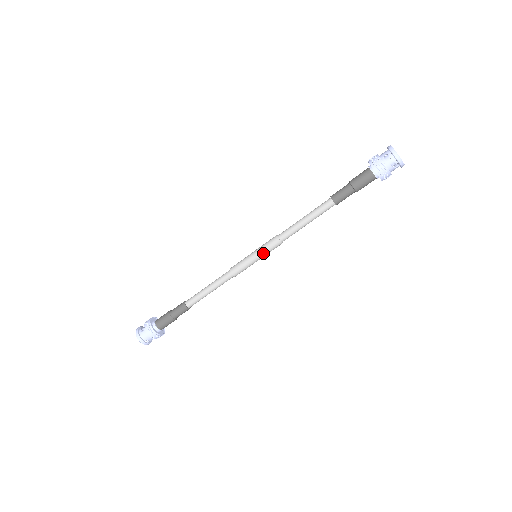
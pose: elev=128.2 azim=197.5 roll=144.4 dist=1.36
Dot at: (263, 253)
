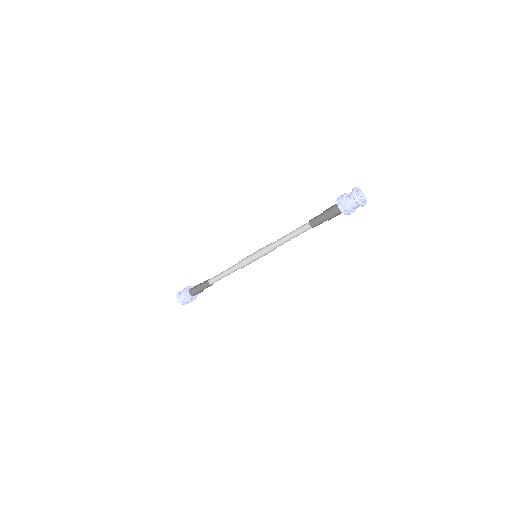
Dot at: (258, 253)
